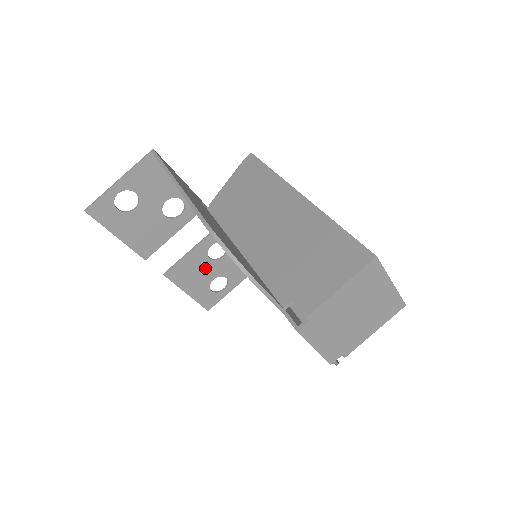
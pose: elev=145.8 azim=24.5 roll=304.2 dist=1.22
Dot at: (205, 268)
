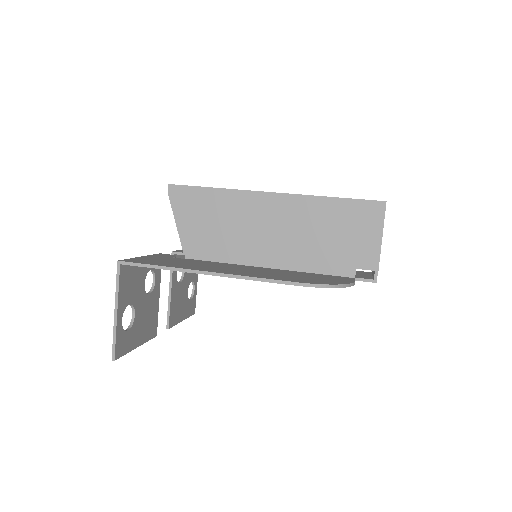
Dot at: (181, 292)
